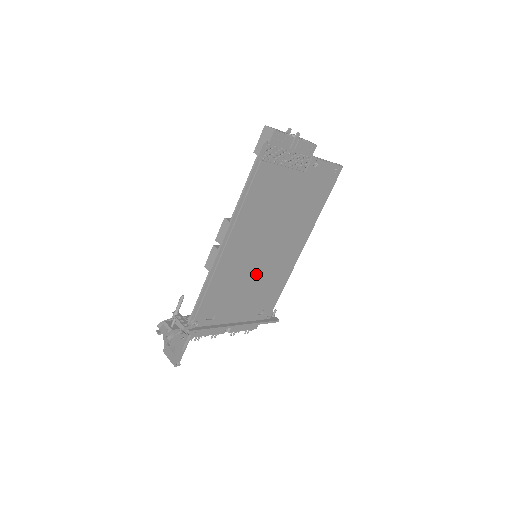
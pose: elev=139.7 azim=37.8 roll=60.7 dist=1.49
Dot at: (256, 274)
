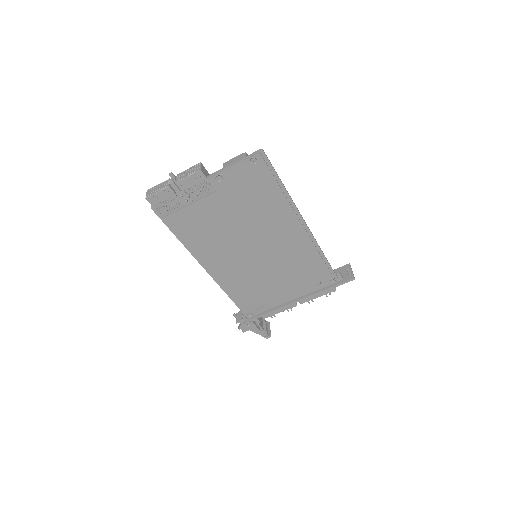
Dot at: (269, 268)
